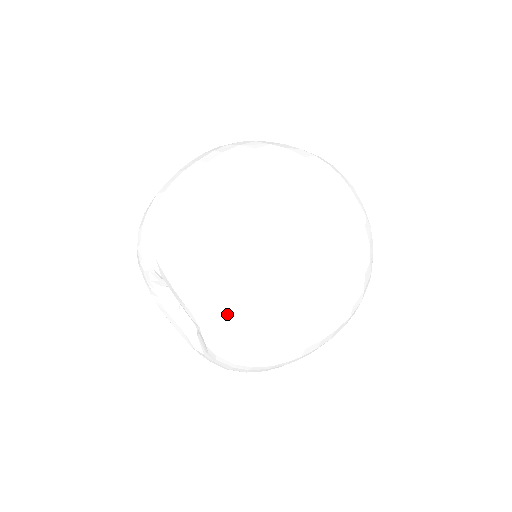
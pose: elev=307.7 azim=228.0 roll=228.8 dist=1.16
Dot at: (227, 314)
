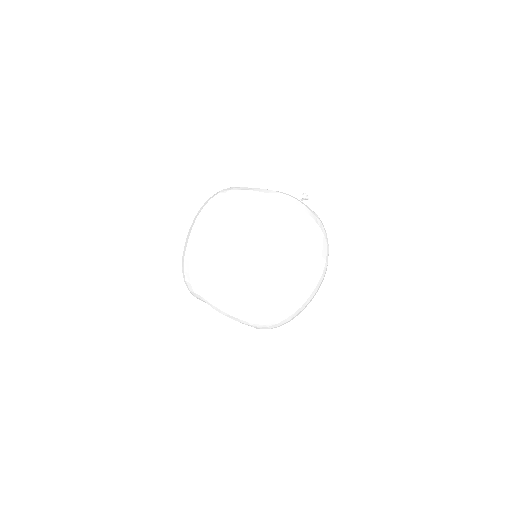
Dot at: (254, 318)
